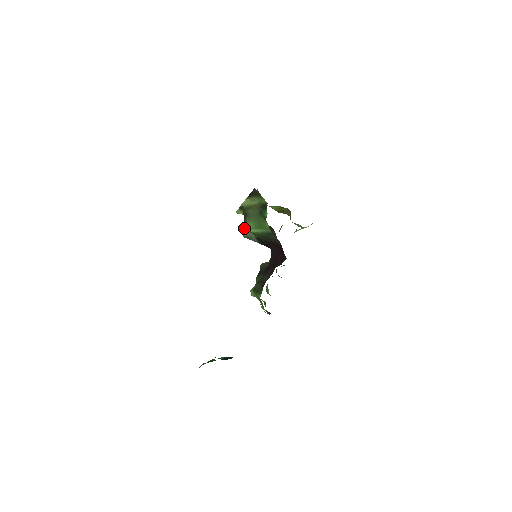
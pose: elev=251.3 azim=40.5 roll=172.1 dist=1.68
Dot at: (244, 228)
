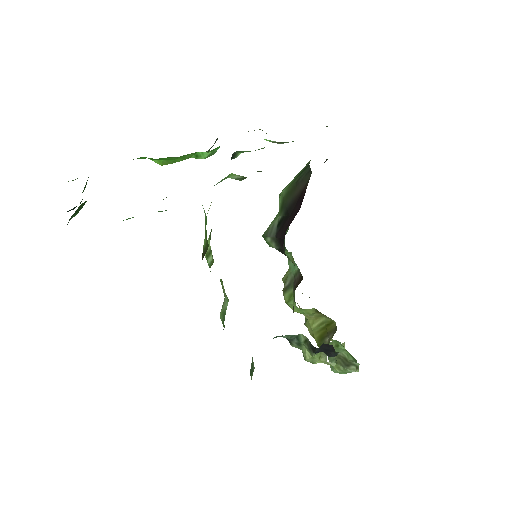
Dot at: occluded
